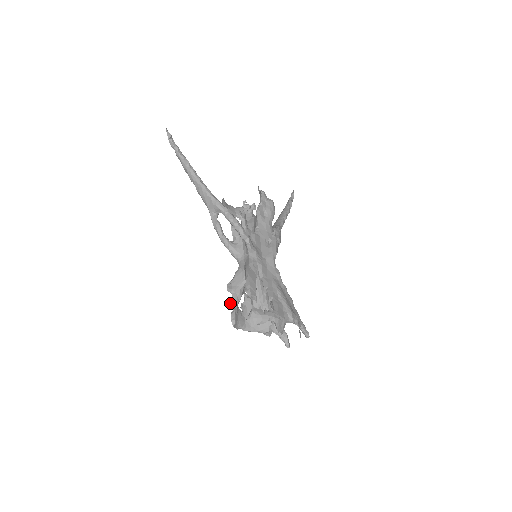
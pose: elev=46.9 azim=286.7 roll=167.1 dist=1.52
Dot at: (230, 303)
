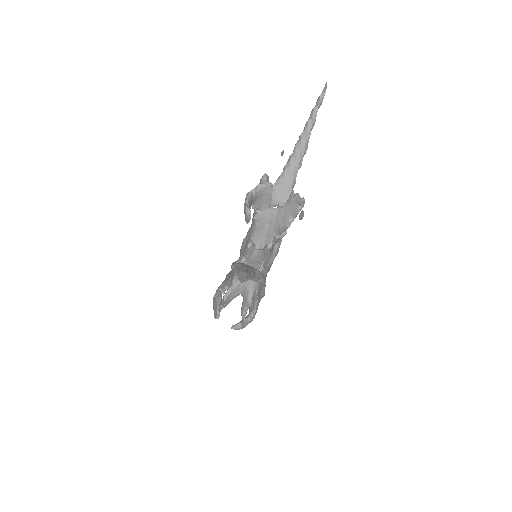
Dot at: (220, 311)
